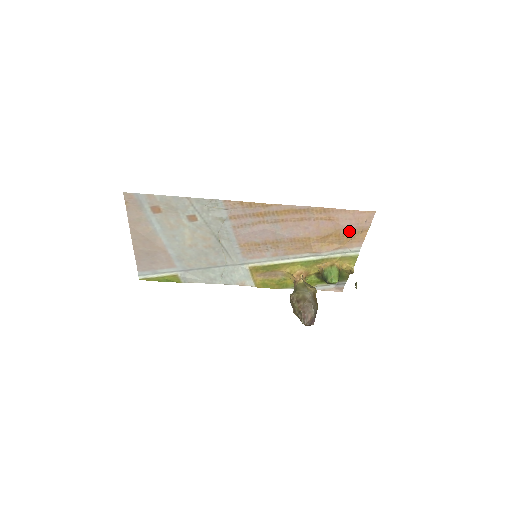
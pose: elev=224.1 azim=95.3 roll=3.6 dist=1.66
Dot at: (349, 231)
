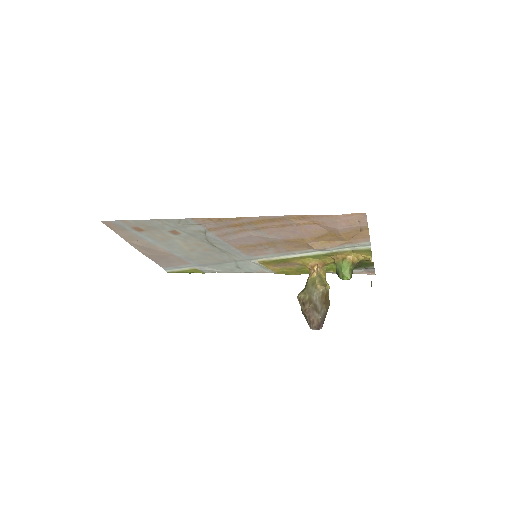
Dot at: (344, 231)
